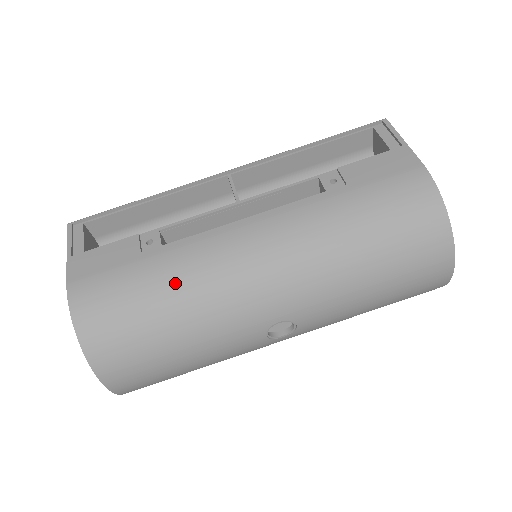
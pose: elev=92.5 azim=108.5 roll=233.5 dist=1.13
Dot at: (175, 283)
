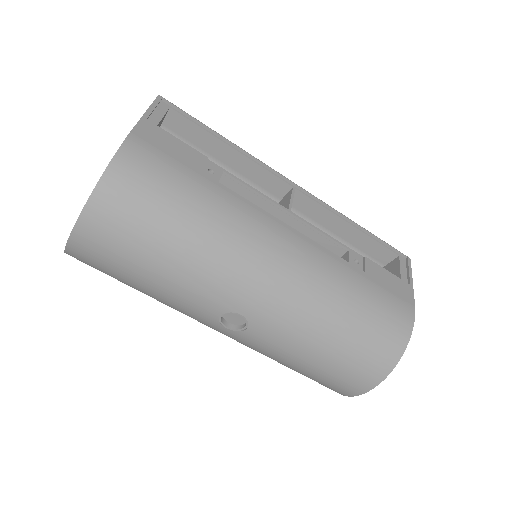
Dot at: (209, 216)
